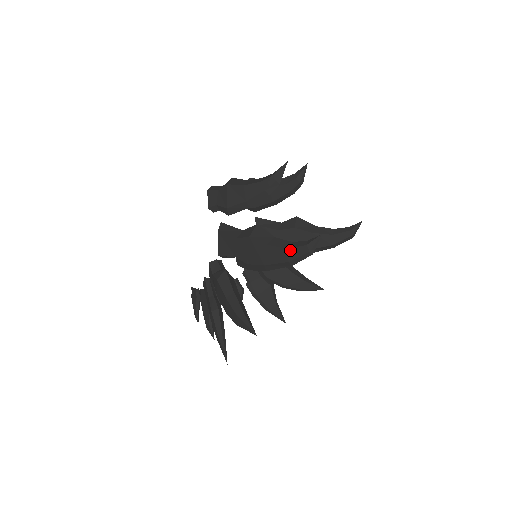
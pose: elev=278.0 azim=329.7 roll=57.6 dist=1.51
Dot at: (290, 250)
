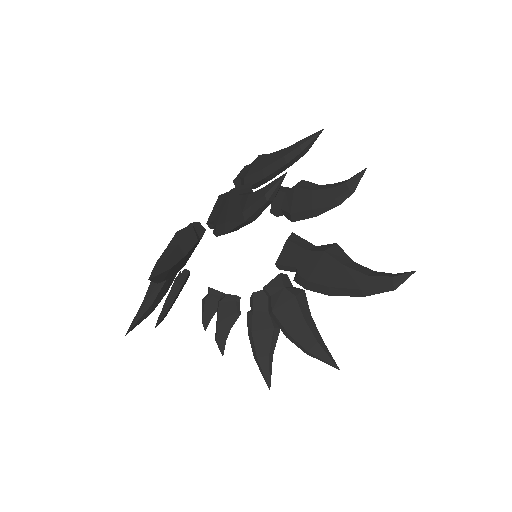
Dot at: (250, 196)
